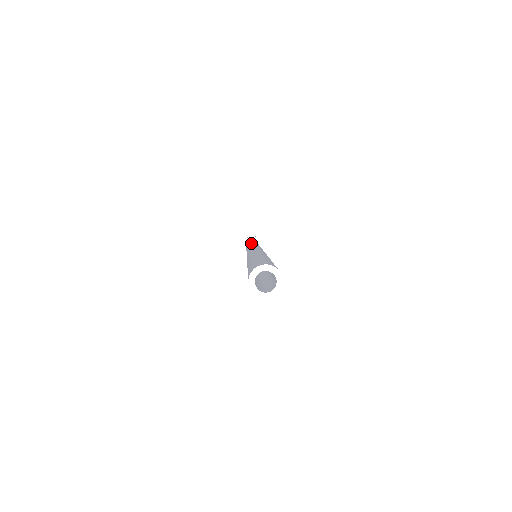
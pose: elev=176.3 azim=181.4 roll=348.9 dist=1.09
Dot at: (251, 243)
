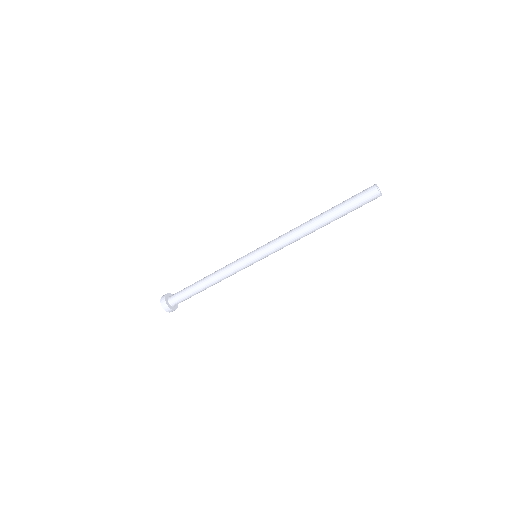
Dot at: occluded
